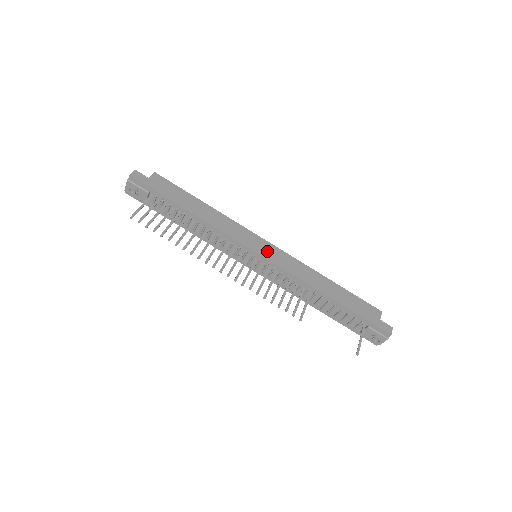
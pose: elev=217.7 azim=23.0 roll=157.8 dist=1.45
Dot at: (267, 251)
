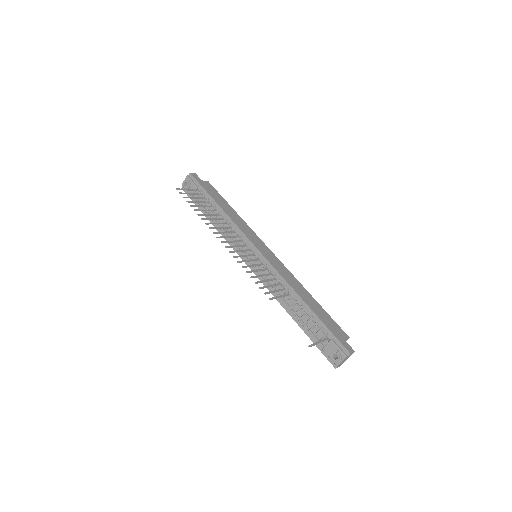
Dot at: (266, 252)
